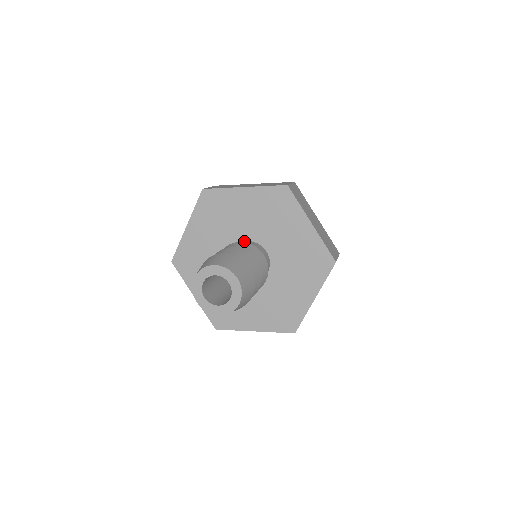
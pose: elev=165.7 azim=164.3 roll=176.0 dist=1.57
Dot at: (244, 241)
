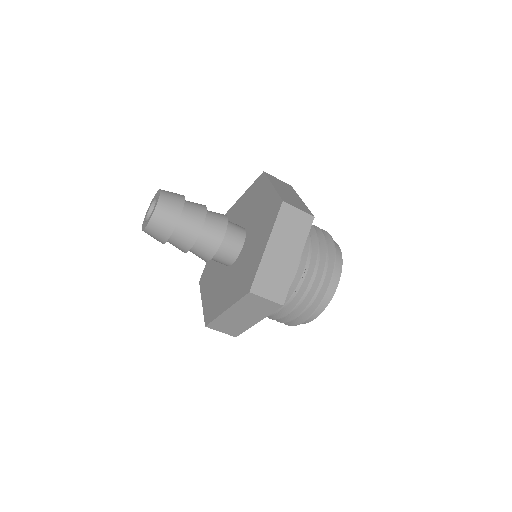
Dot at: occluded
